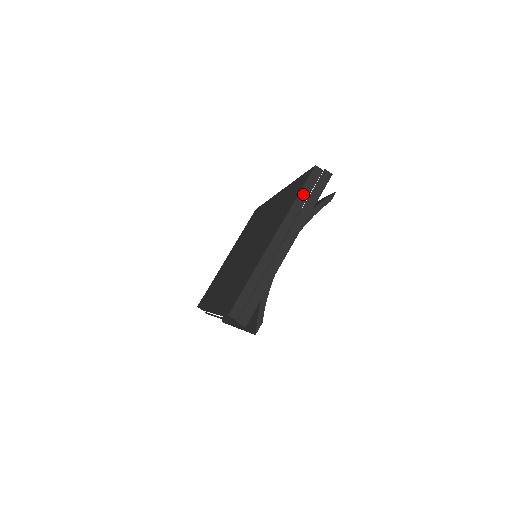
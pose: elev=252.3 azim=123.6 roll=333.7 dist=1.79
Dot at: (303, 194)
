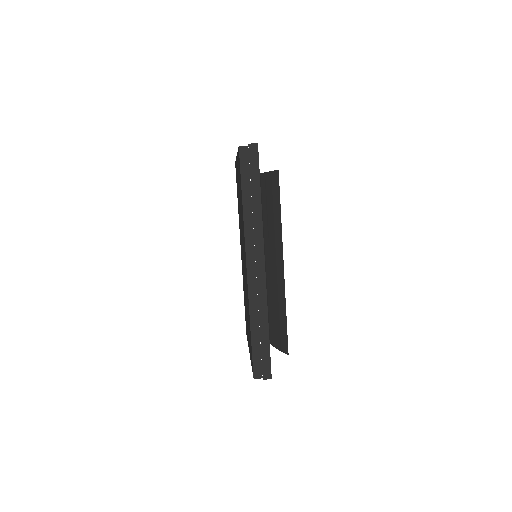
Dot at: occluded
